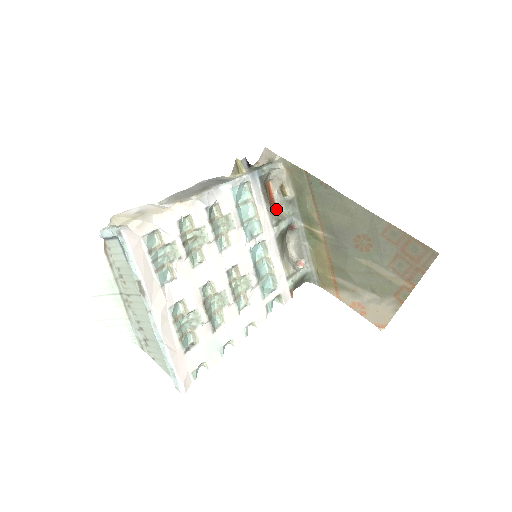
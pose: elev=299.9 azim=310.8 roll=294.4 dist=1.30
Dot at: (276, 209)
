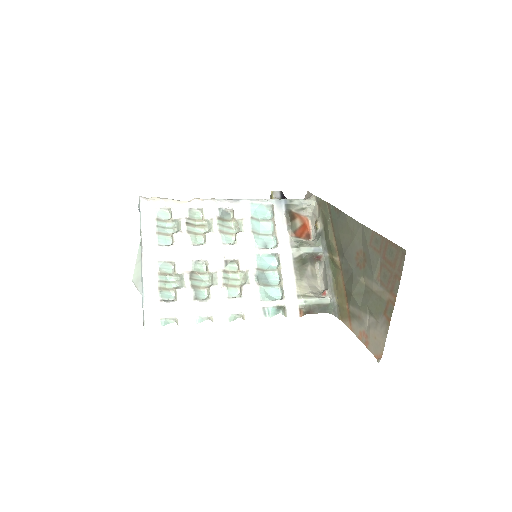
Dot at: (308, 241)
